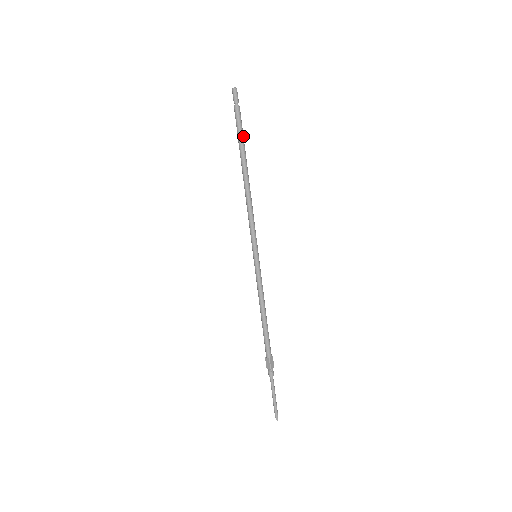
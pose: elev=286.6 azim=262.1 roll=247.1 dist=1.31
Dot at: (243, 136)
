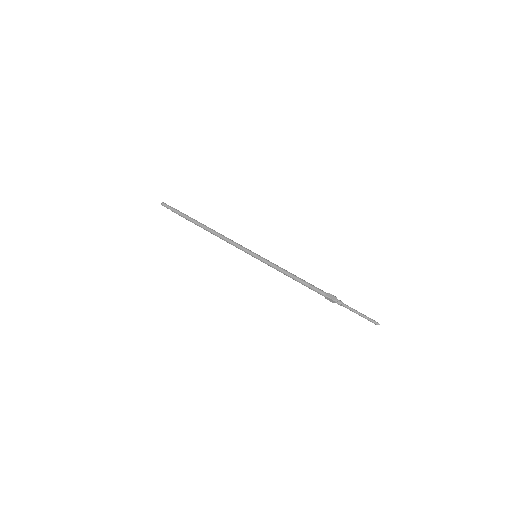
Dot at: (187, 216)
